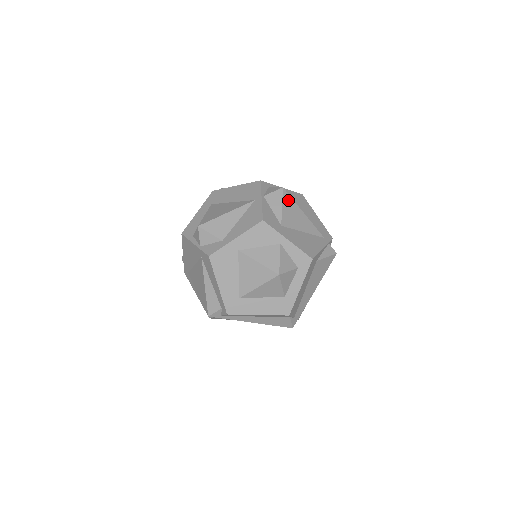
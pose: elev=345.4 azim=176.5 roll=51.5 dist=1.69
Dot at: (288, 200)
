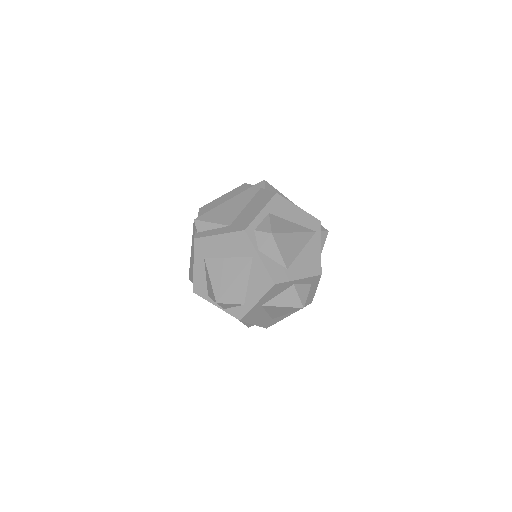
Dot at: (280, 239)
